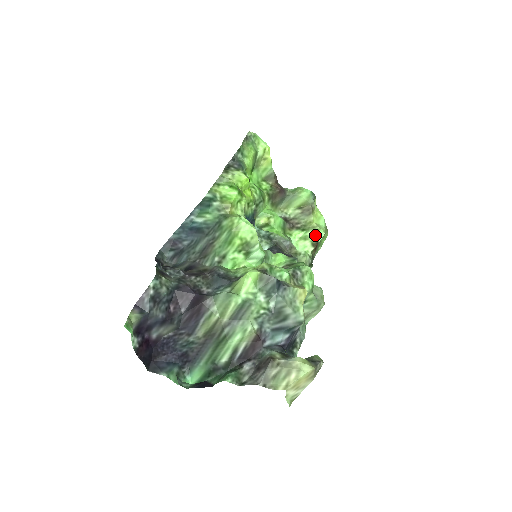
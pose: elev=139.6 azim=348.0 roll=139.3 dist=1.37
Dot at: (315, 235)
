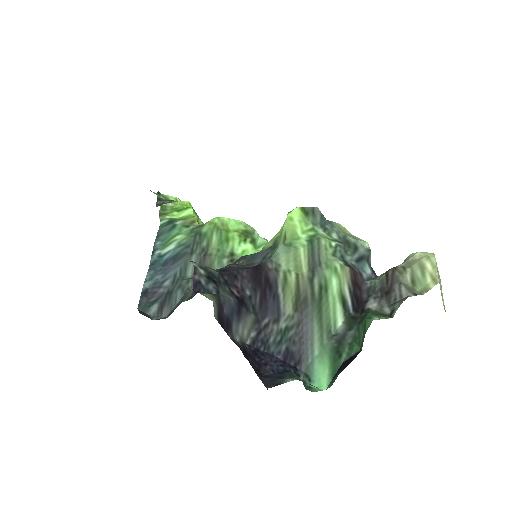
Dot at: occluded
